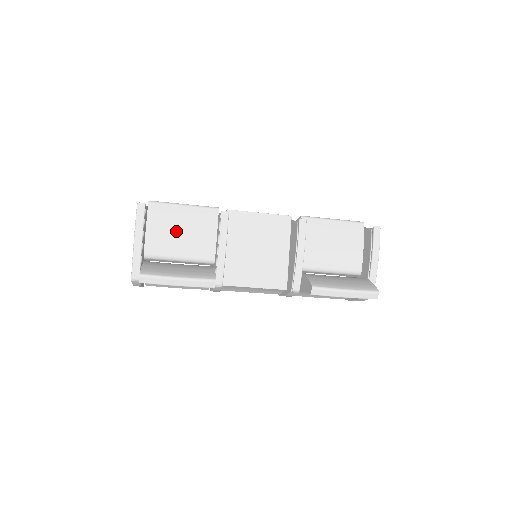
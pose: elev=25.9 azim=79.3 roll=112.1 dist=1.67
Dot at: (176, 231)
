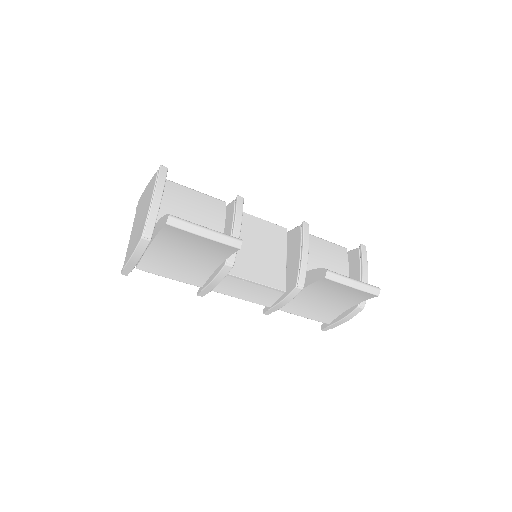
Dot at: (187, 209)
